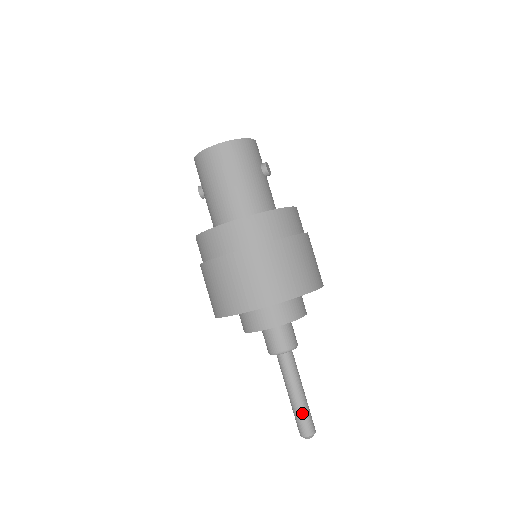
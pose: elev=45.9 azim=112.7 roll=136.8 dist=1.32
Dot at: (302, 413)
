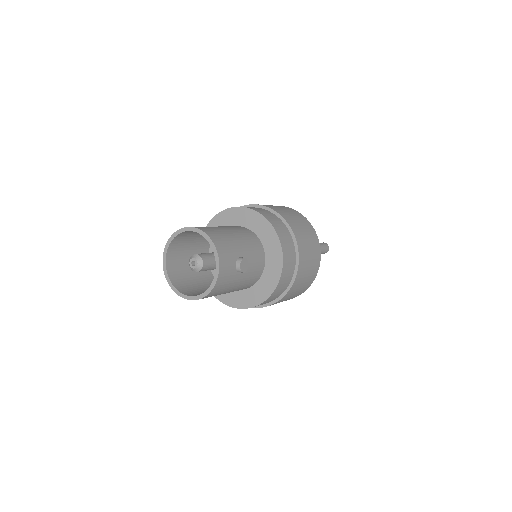
Dot at: occluded
